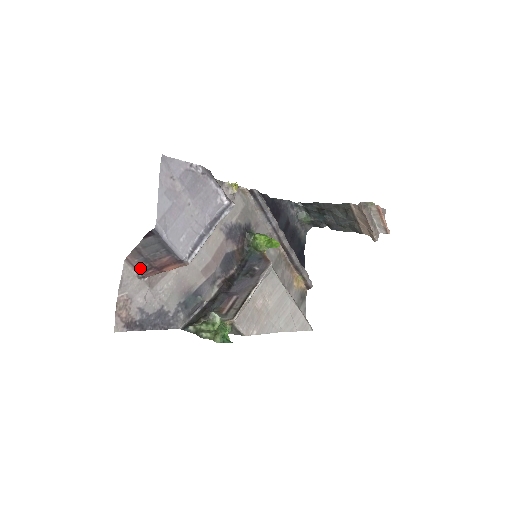
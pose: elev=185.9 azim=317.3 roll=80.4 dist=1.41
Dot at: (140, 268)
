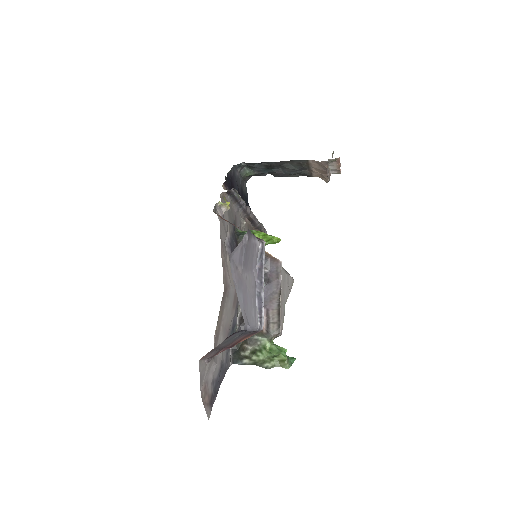
Dot at: (211, 356)
